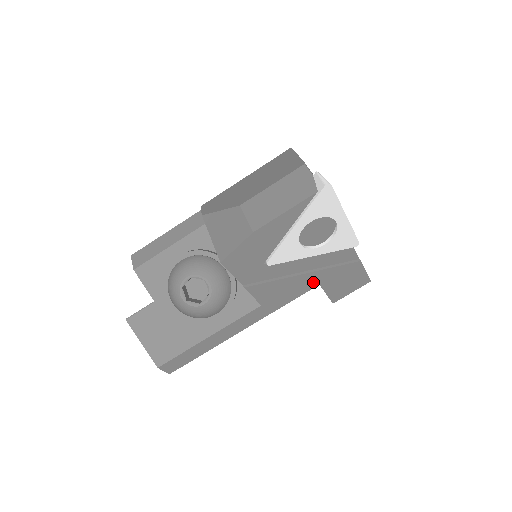
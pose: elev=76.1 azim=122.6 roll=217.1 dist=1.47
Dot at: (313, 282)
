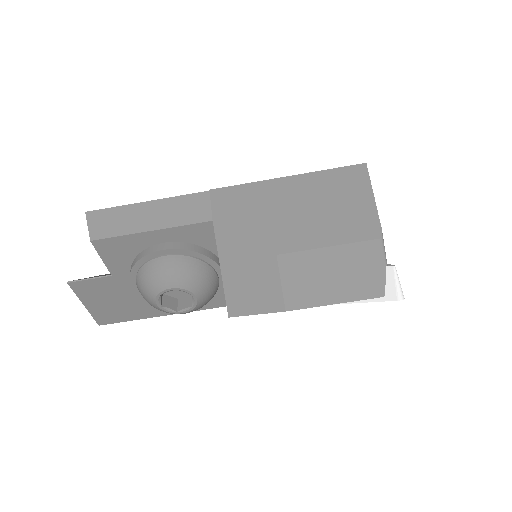
Dot at: occluded
